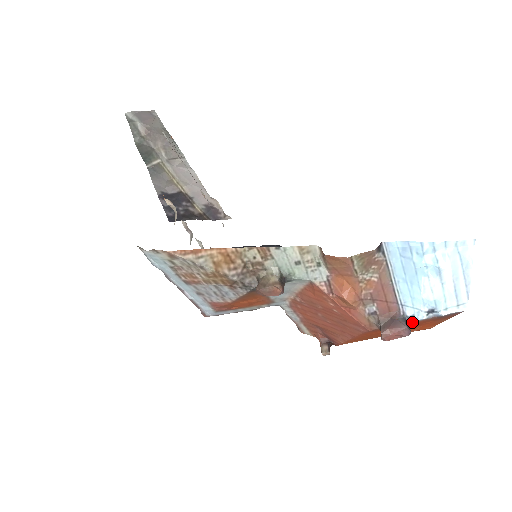
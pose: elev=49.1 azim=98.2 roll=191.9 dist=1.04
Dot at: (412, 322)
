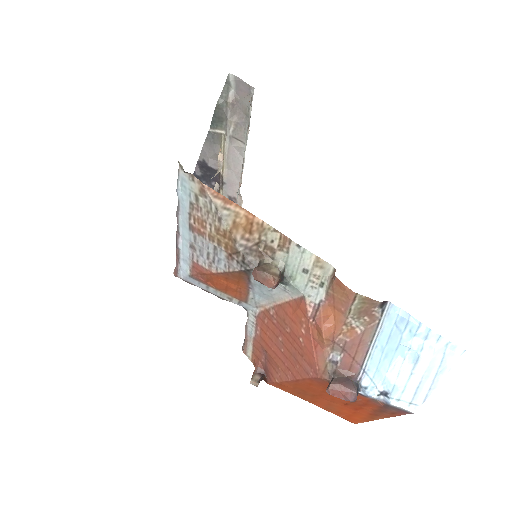
Dot at: (360, 394)
